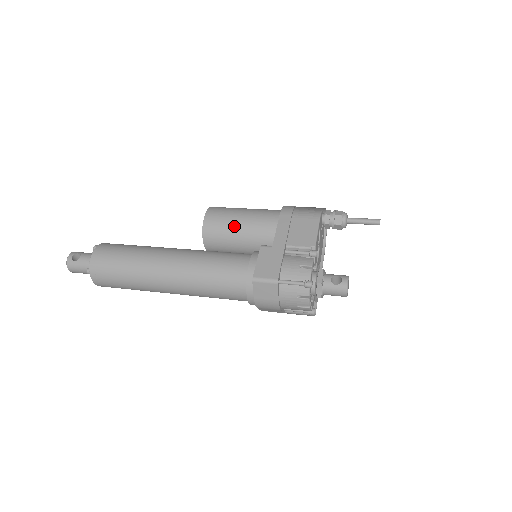
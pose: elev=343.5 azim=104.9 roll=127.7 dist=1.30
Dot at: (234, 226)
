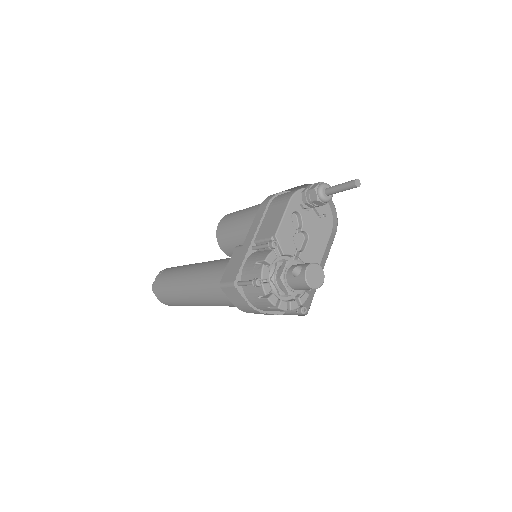
Dot at: (233, 230)
